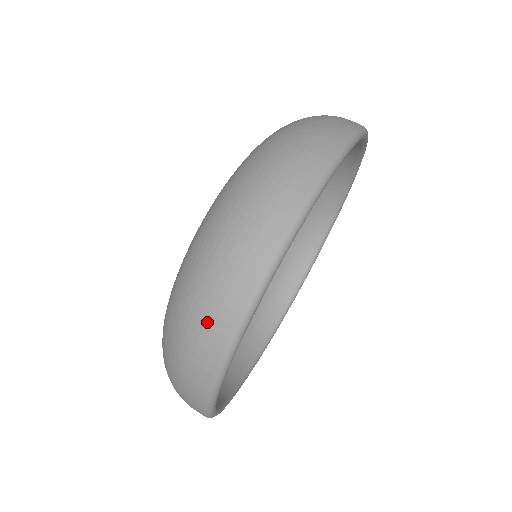
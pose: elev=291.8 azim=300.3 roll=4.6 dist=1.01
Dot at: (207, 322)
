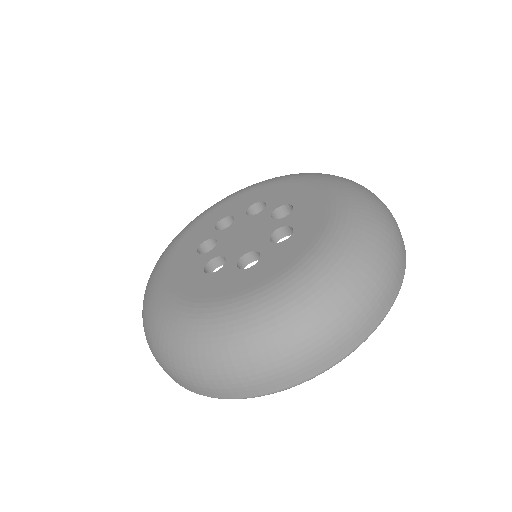
Dot at: (234, 385)
